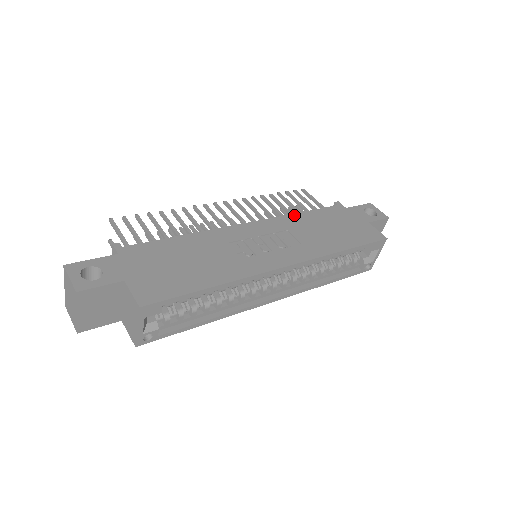
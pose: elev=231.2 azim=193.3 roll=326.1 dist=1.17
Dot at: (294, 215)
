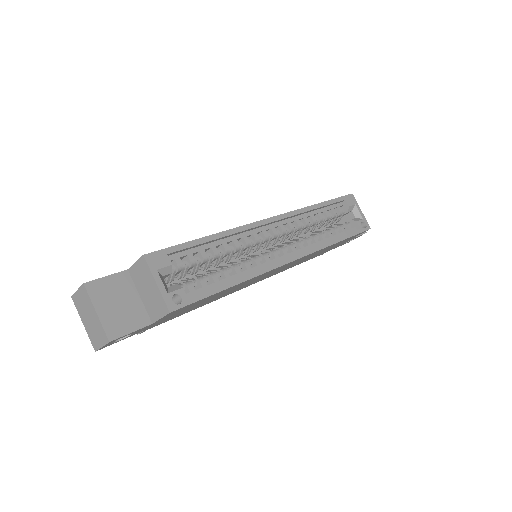
Dot at: occluded
